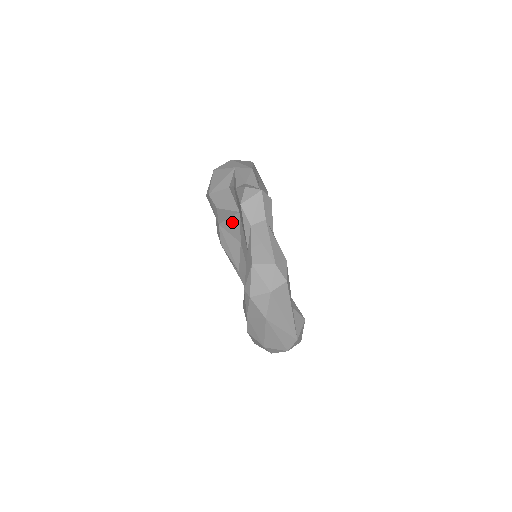
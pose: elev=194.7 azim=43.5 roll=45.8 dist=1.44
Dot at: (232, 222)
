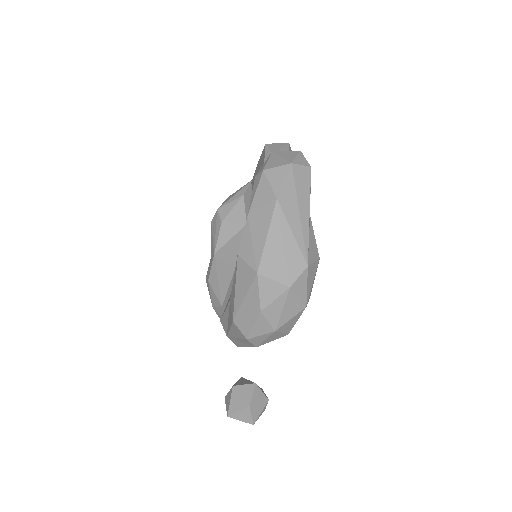
Dot at: (233, 242)
